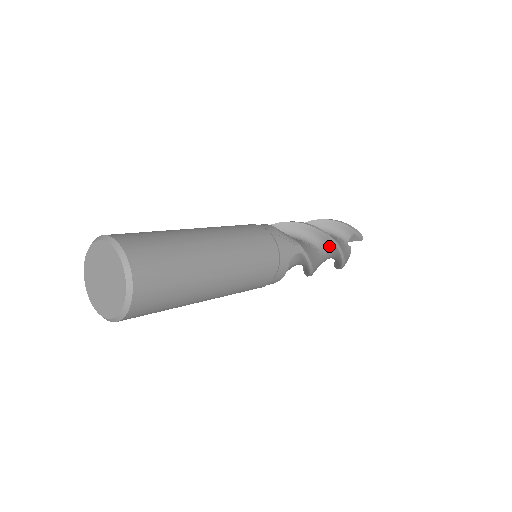
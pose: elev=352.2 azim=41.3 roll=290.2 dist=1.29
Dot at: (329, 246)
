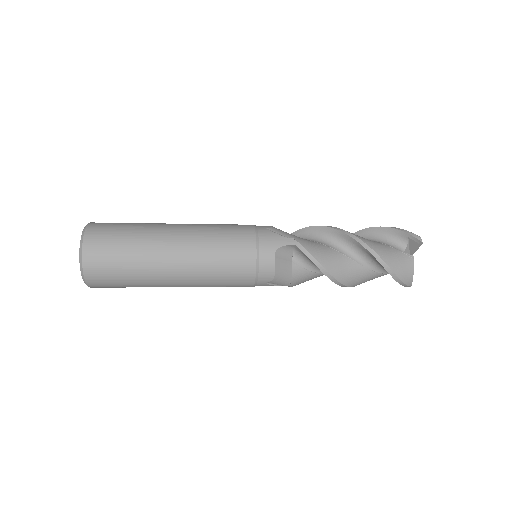
Dot at: (357, 247)
